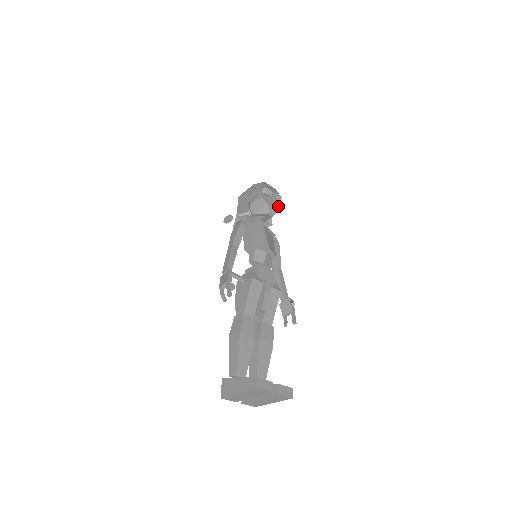
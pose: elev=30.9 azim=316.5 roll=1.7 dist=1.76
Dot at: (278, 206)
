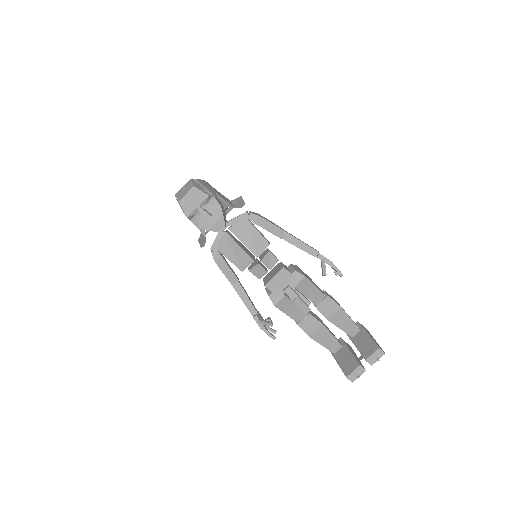
Dot at: (216, 204)
